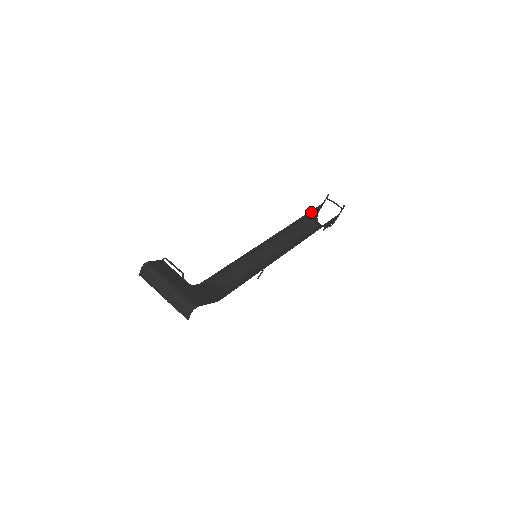
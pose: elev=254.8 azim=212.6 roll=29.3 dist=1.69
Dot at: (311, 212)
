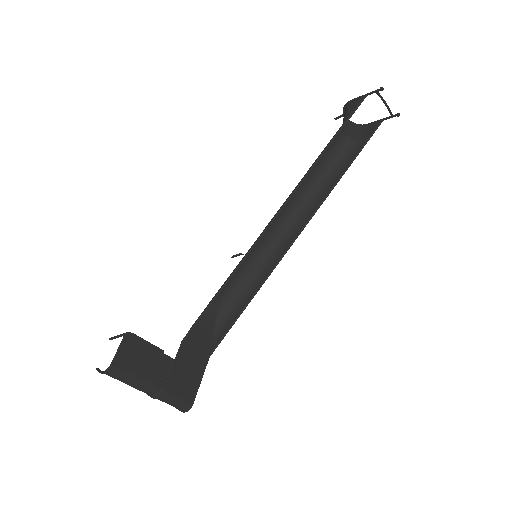
Dot at: (344, 124)
